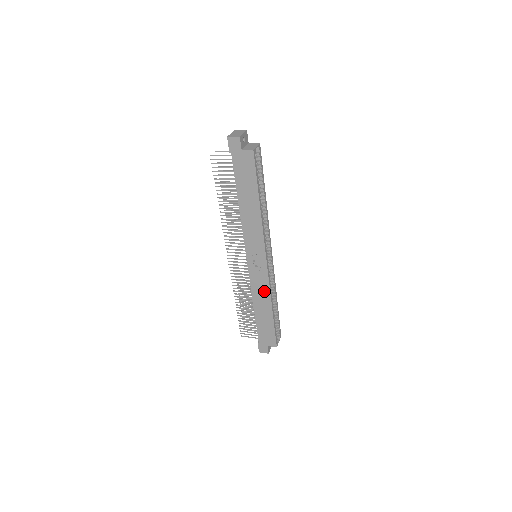
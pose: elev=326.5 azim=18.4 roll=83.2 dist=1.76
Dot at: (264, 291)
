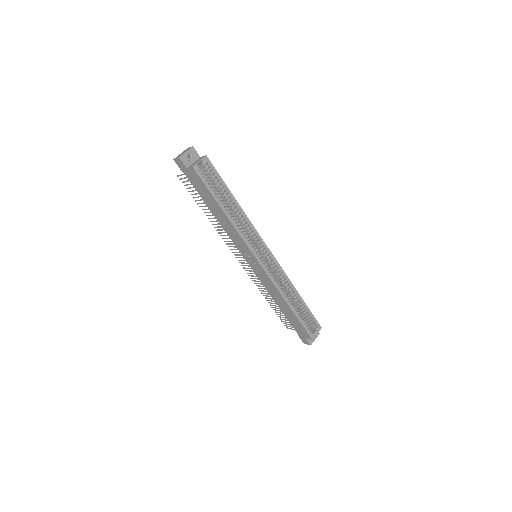
Dot at: (273, 288)
